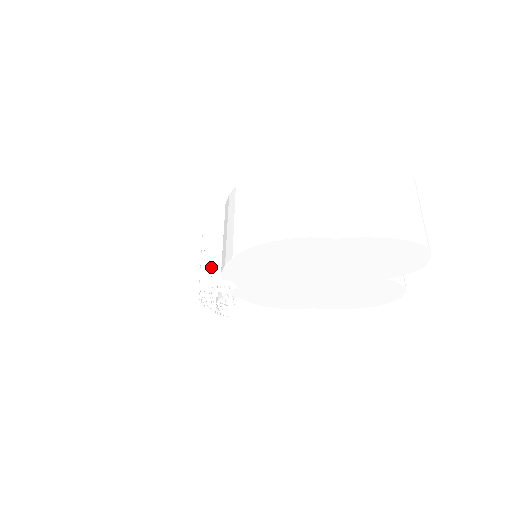
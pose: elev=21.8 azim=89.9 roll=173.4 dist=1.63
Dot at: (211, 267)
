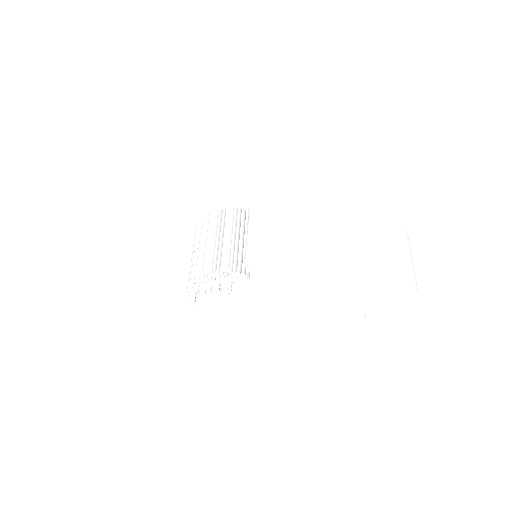
Dot at: (227, 252)
